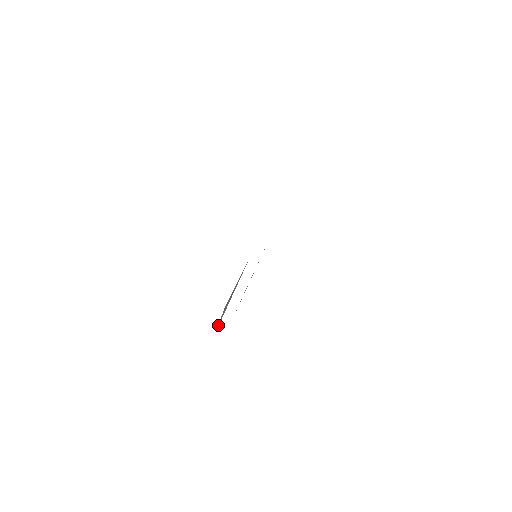
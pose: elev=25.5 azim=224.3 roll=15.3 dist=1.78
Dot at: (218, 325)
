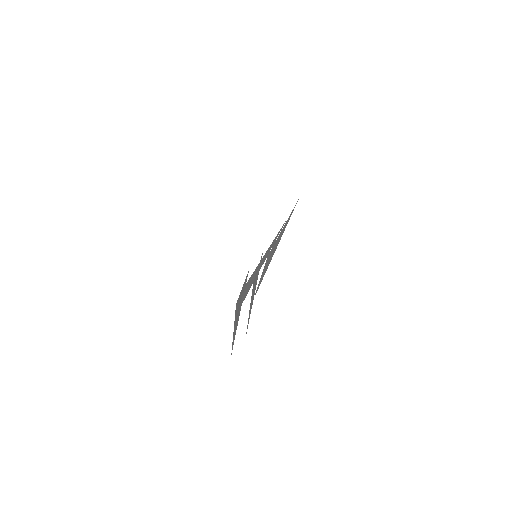
Dot at: (232, 346)
